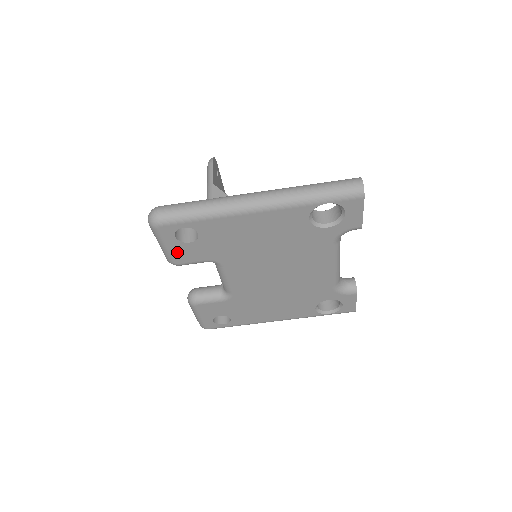
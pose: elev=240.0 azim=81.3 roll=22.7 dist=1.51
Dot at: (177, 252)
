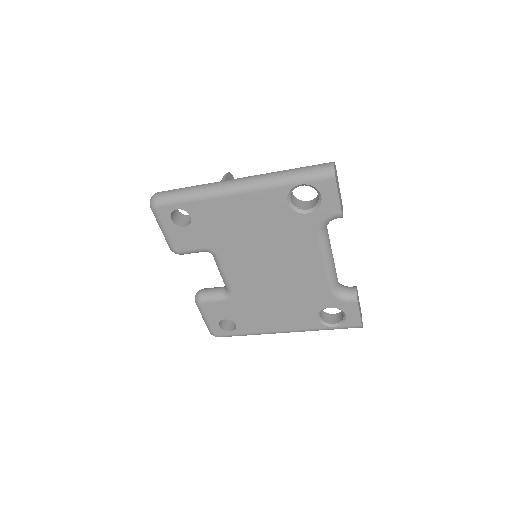
Dot at: (175, 237)
